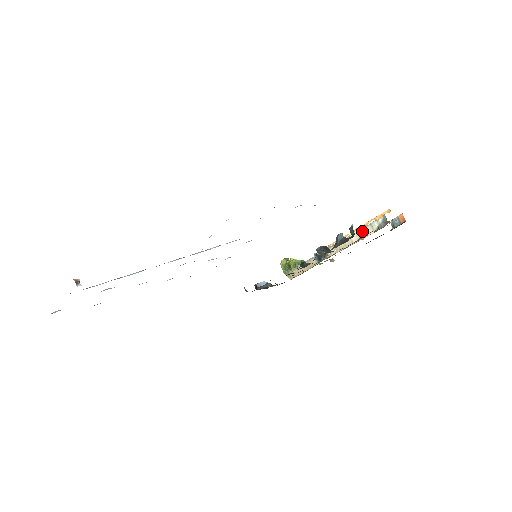
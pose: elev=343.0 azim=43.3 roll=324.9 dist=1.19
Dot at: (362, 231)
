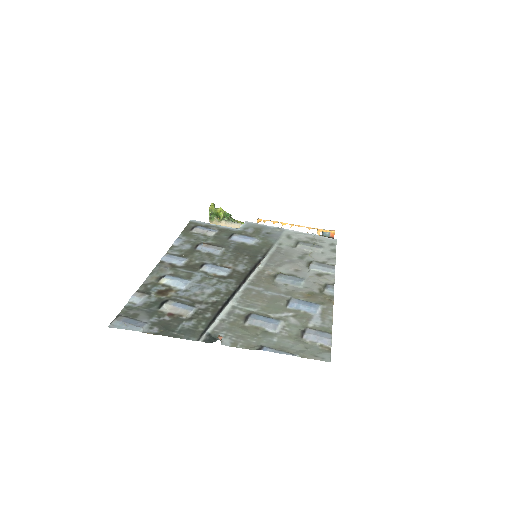
Dot at: occluded
